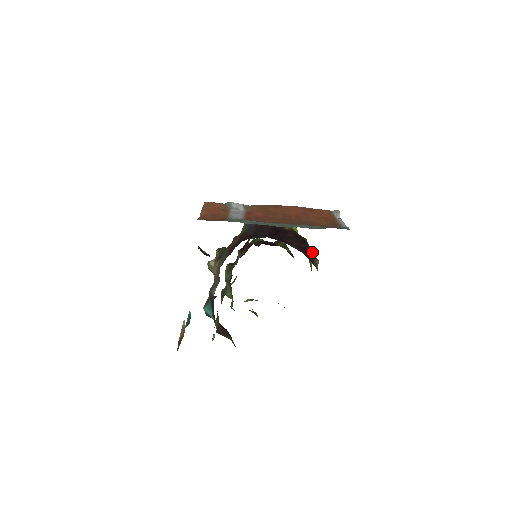
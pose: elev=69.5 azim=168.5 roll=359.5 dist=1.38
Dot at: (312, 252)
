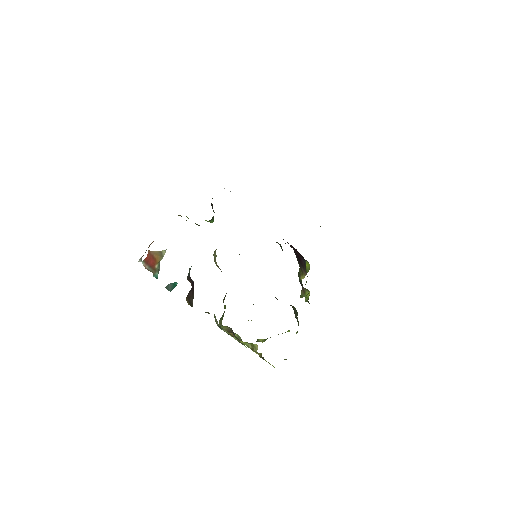
Dot at: occluded
